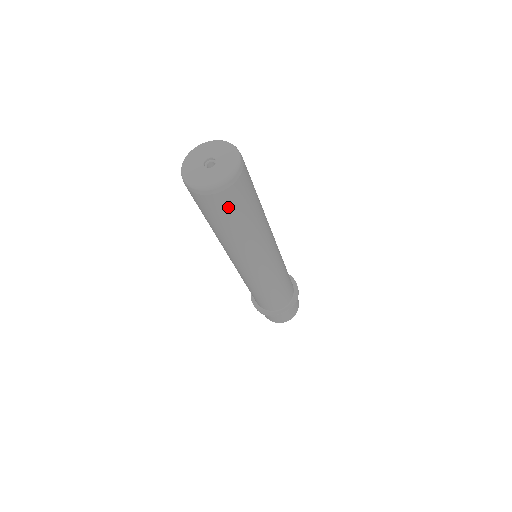
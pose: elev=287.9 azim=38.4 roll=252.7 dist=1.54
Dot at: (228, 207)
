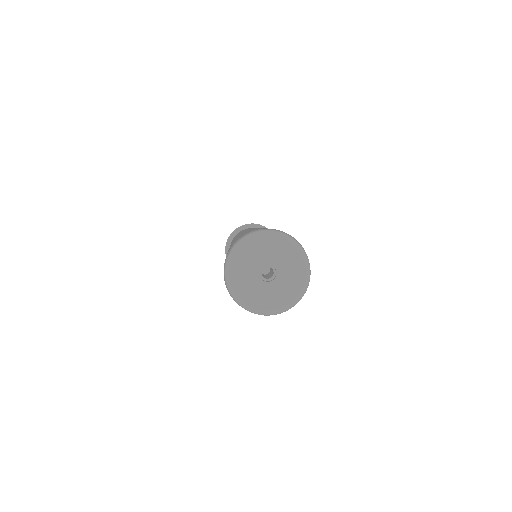
Dot at: occluded
